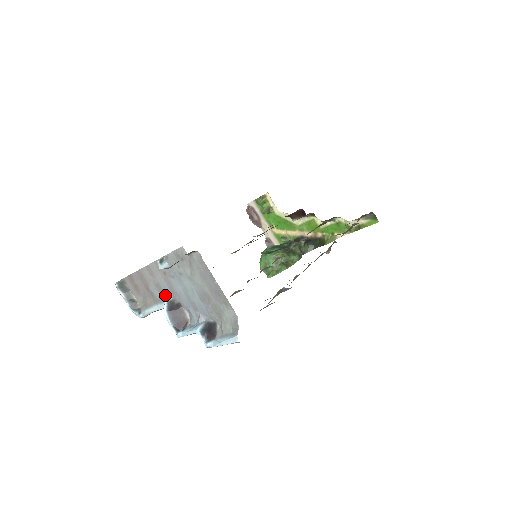
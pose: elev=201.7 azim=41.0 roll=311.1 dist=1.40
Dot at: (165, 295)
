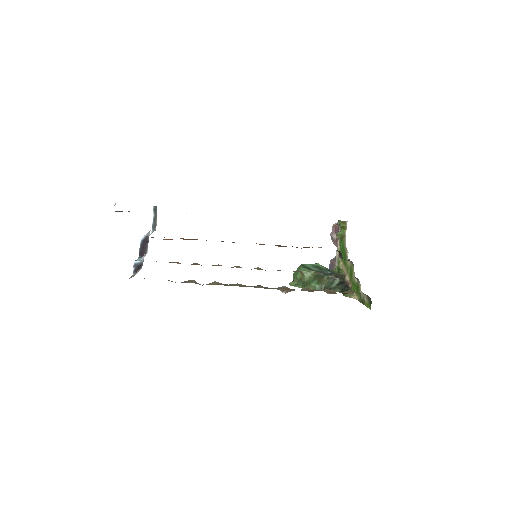
Dot at: occluded
